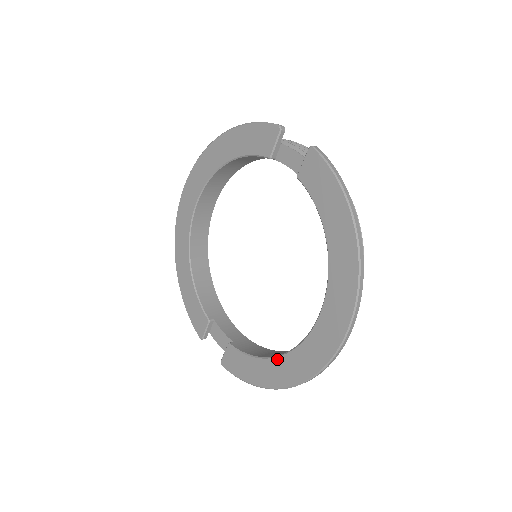
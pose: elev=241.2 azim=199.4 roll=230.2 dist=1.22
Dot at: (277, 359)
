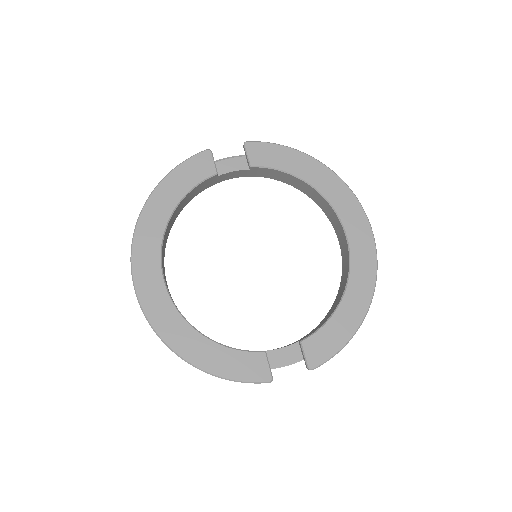
Dot at: (347, 291)
